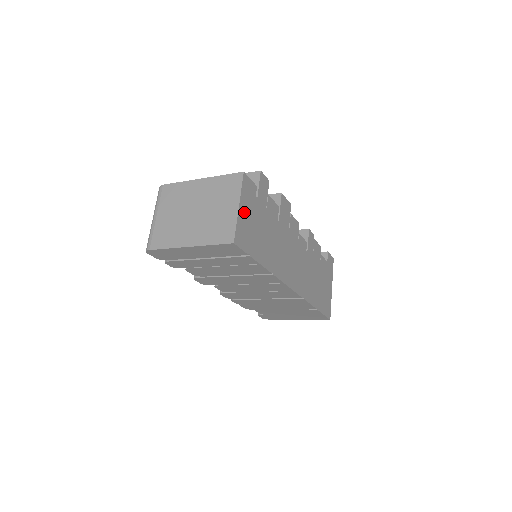
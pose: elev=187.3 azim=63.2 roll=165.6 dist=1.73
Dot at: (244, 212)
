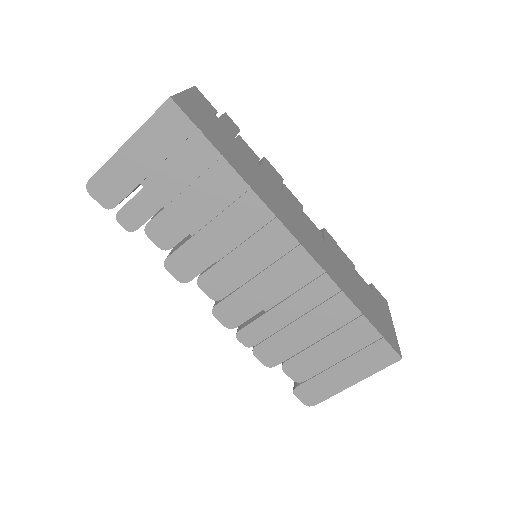
Dot at: (193, 102)
